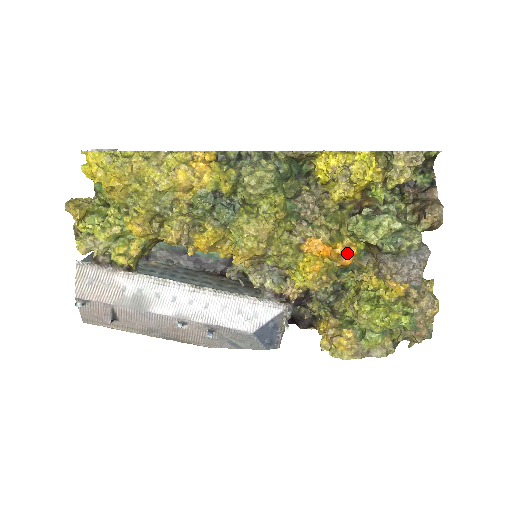
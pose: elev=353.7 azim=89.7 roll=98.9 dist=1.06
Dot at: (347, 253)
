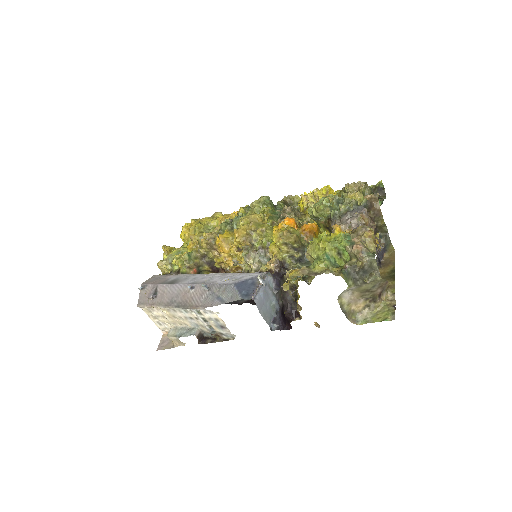
Dot at: occluded
